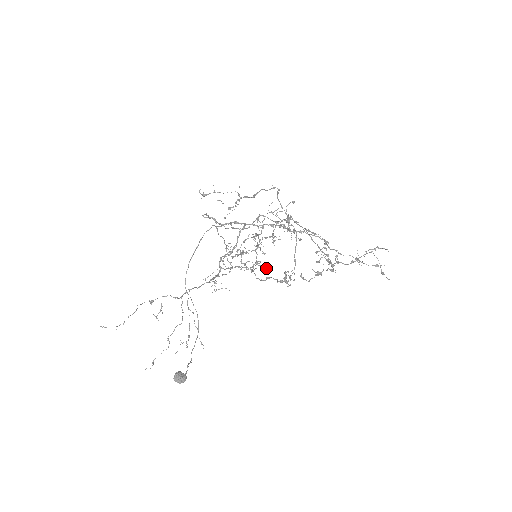
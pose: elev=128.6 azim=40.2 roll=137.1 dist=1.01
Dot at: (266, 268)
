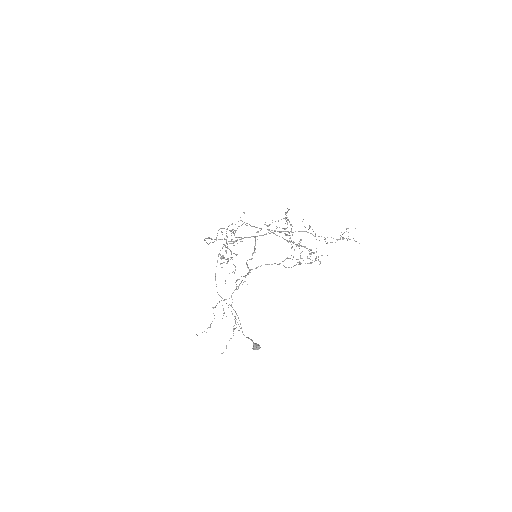
Dot at: occluded
